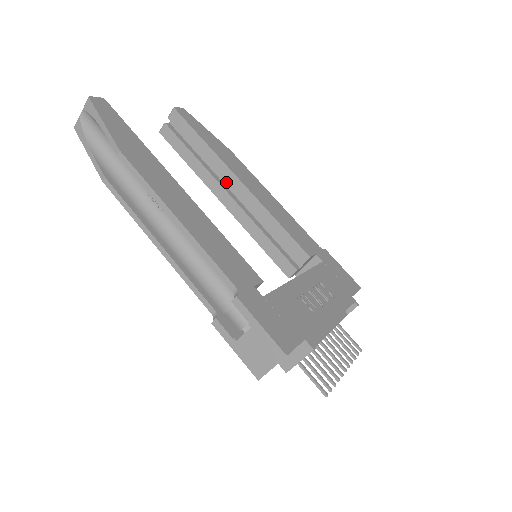
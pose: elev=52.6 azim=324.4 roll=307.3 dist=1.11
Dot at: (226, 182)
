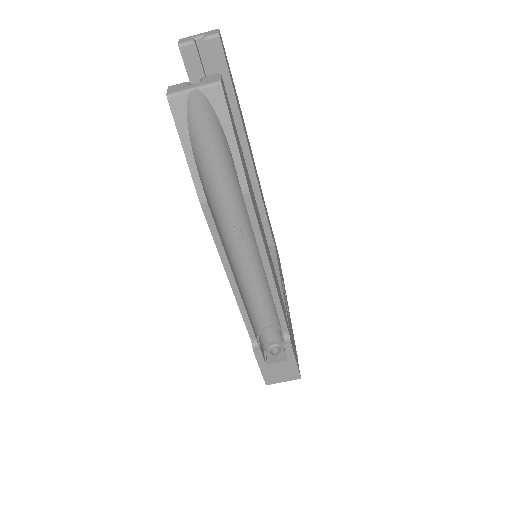
Dot at: occluded
